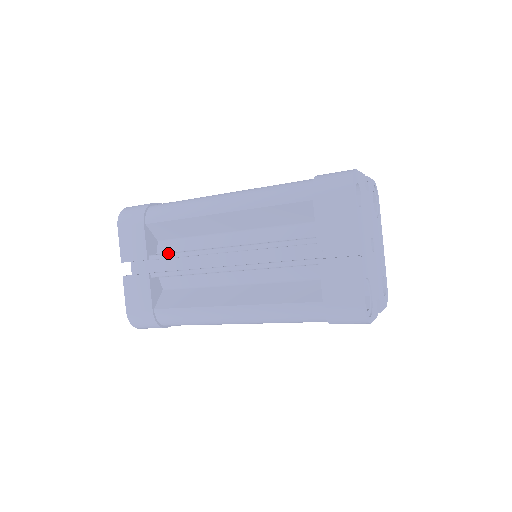
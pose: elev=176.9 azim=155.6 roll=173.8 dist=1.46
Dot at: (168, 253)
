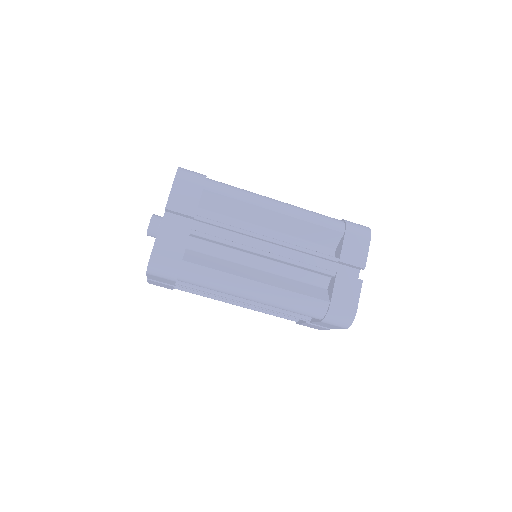
Dot at: occluded
